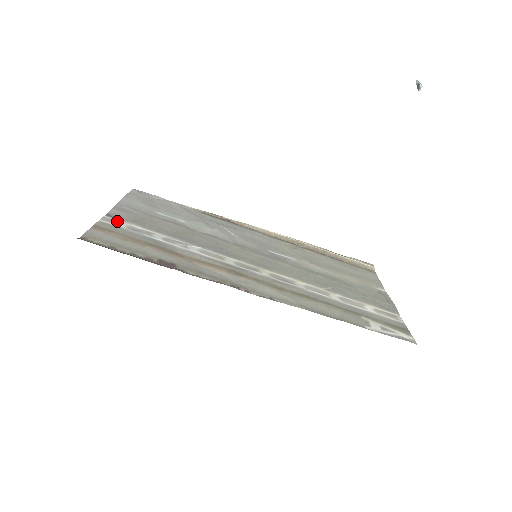
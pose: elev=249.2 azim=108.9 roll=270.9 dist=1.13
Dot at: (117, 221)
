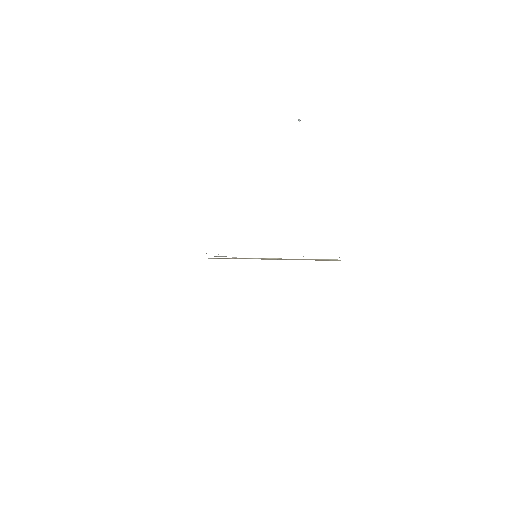
Dot at: occluded
